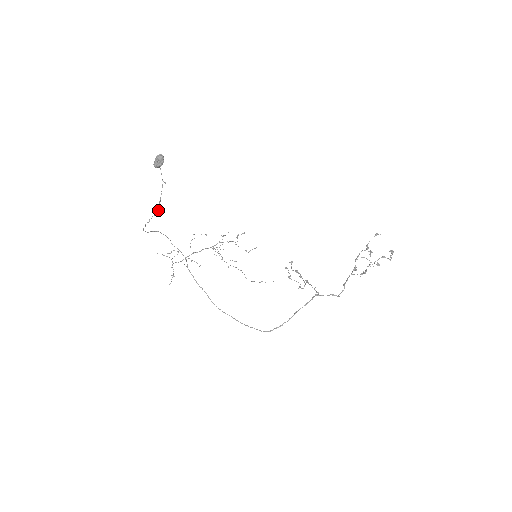
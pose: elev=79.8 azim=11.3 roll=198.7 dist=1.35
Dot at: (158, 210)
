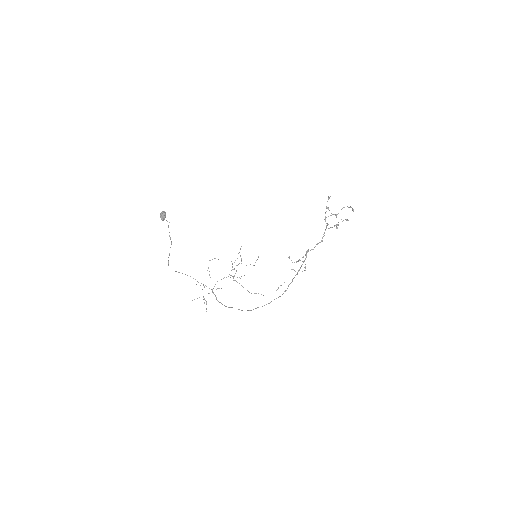
Dot at: (171, 242)
